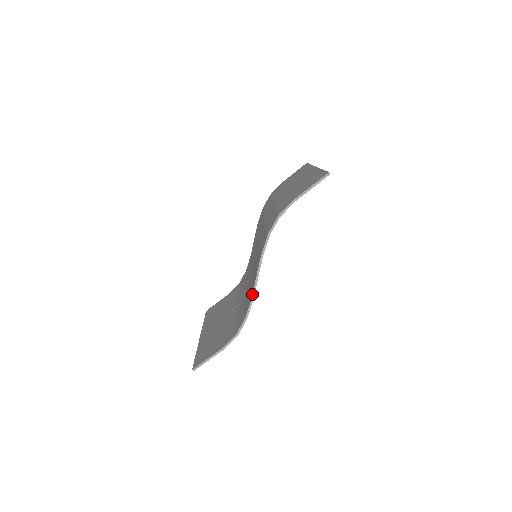
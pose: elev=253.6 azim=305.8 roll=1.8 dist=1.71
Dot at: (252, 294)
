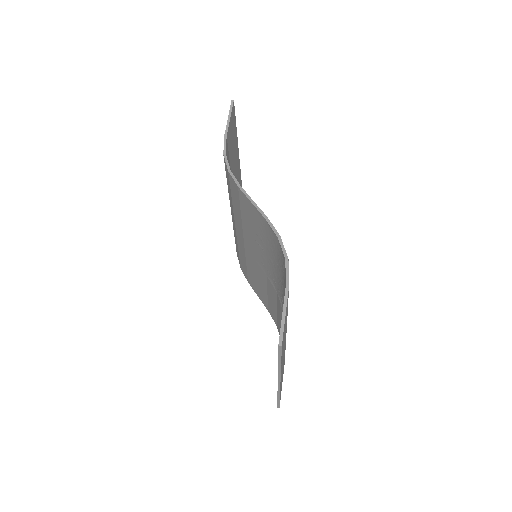
Dot at: (262, 216)
